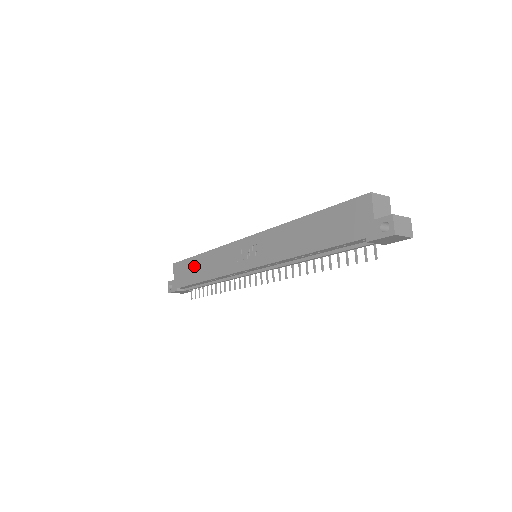
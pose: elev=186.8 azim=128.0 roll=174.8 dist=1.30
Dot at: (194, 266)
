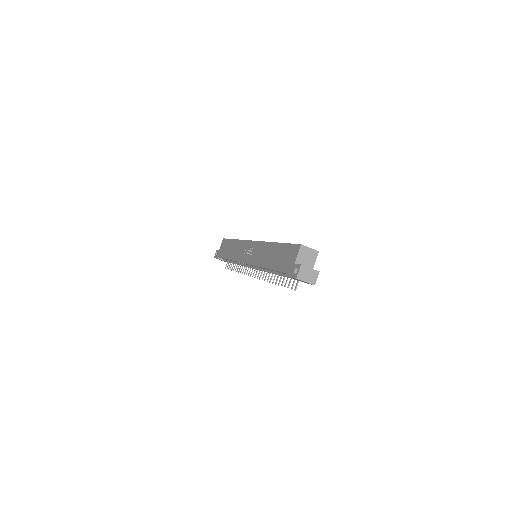
Dot at: (229, 246)
